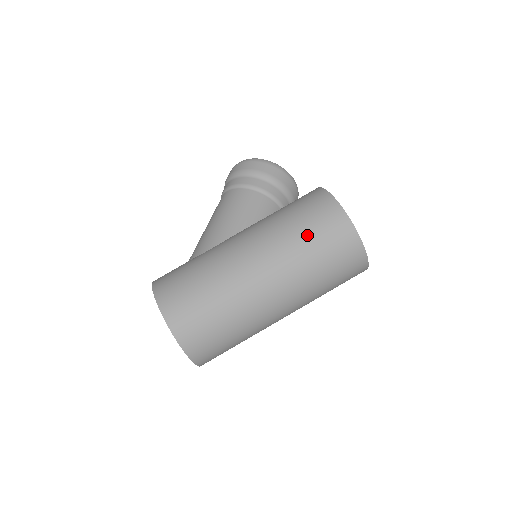
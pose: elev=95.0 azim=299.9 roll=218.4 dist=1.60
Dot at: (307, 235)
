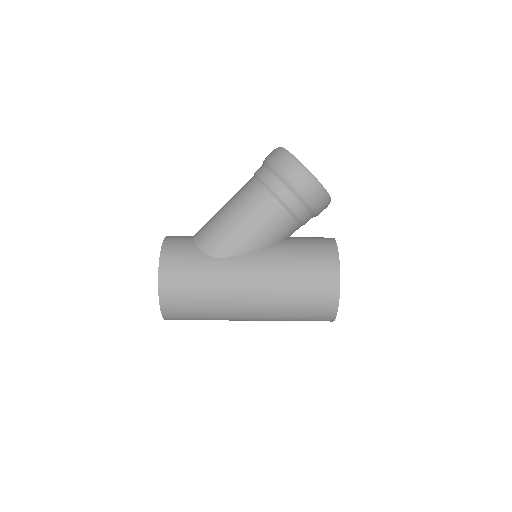
Dot at: (300, 307)
